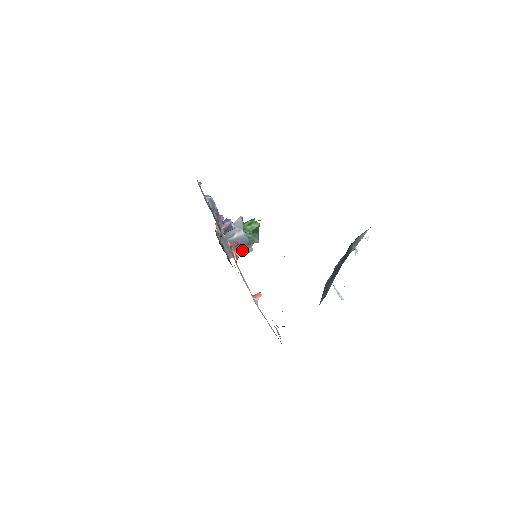
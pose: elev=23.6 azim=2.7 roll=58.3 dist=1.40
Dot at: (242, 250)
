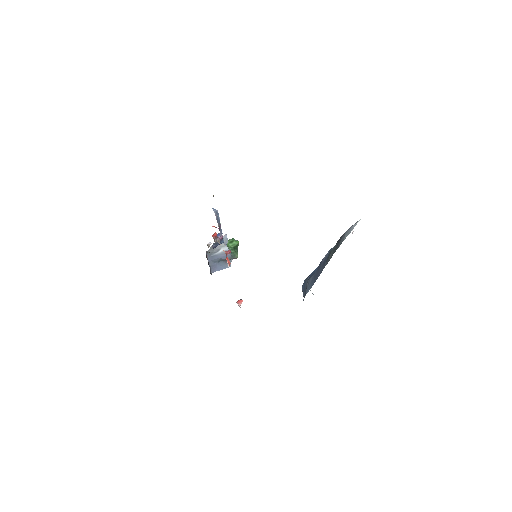
Dot at: (222, 265)
